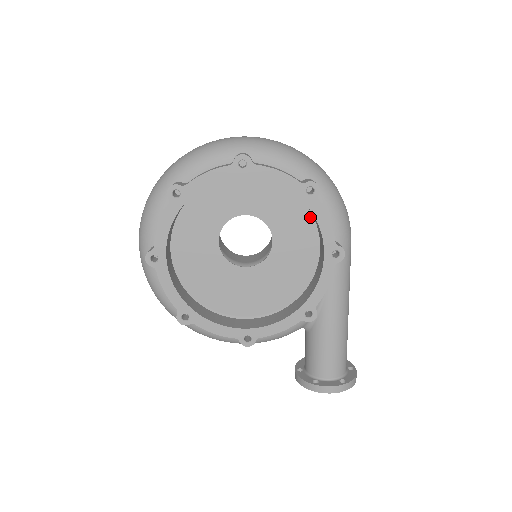
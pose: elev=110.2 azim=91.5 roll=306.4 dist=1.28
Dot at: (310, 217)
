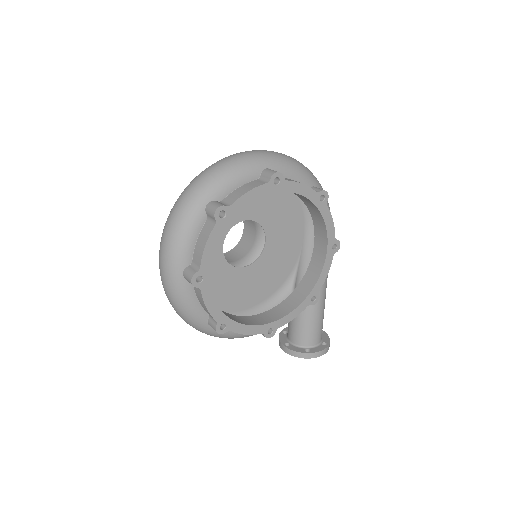
Dot at: (294, 215)
